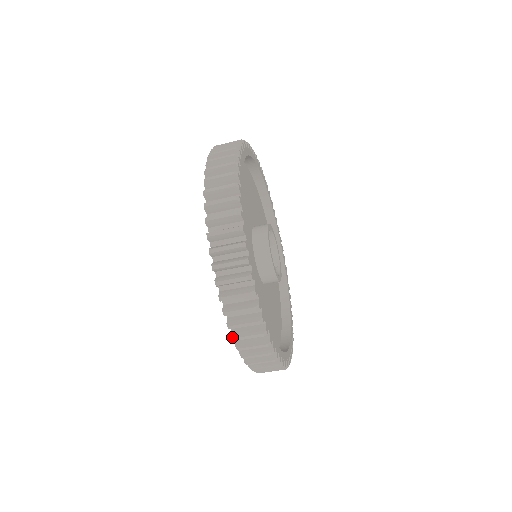
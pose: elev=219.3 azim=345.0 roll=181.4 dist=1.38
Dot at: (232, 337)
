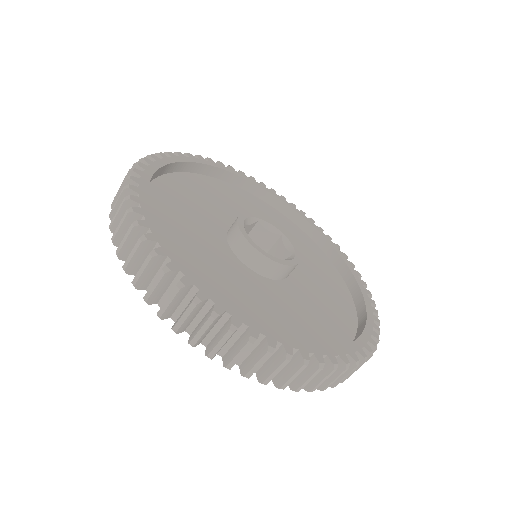
Dot at: occluded
